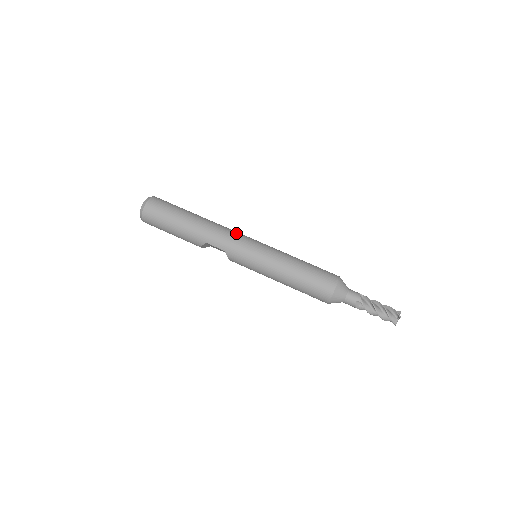
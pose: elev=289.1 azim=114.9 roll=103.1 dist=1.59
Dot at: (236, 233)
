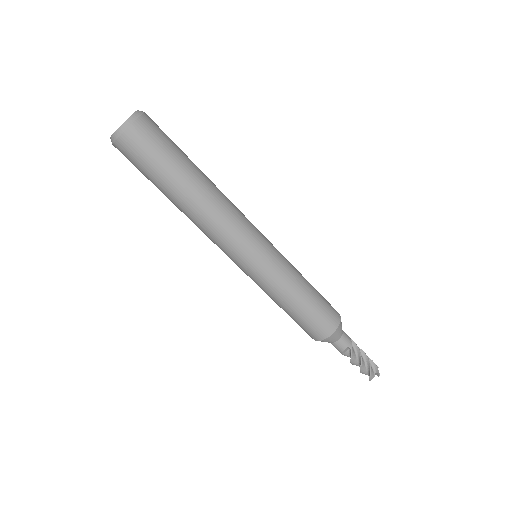
Dot at: (229, 240)
